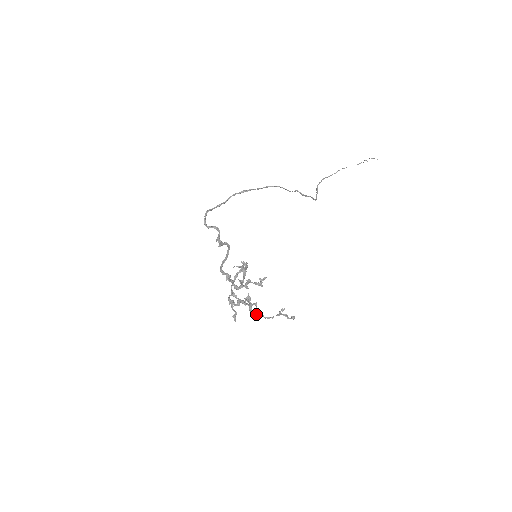
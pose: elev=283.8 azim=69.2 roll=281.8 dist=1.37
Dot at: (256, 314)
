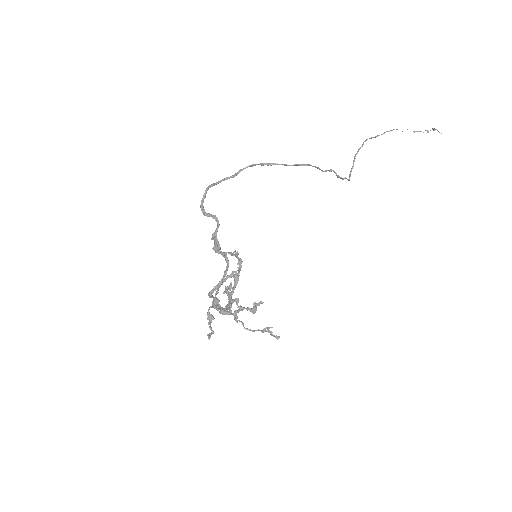
Dot at: (235, 319)
